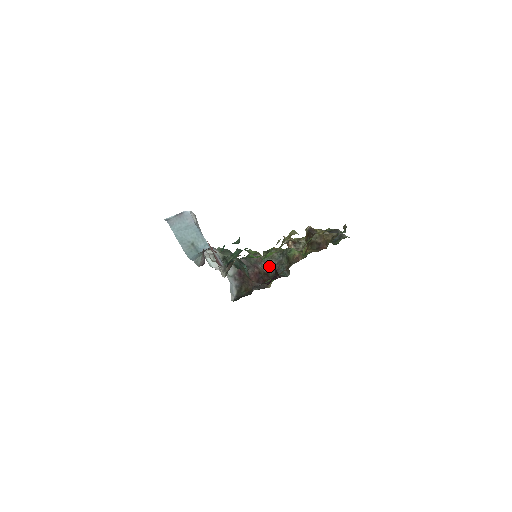
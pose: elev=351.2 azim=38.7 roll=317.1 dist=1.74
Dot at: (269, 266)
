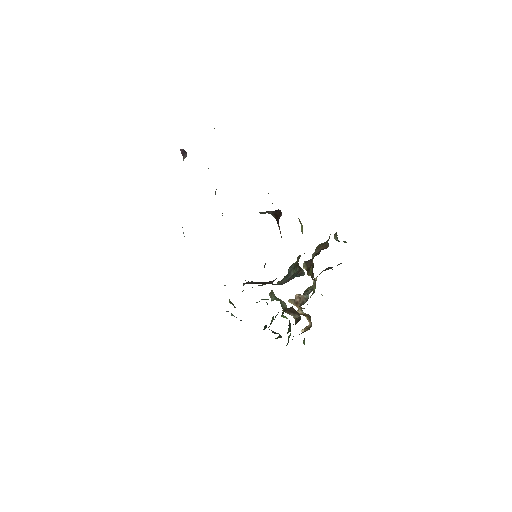
Dot at: (280, 284)
